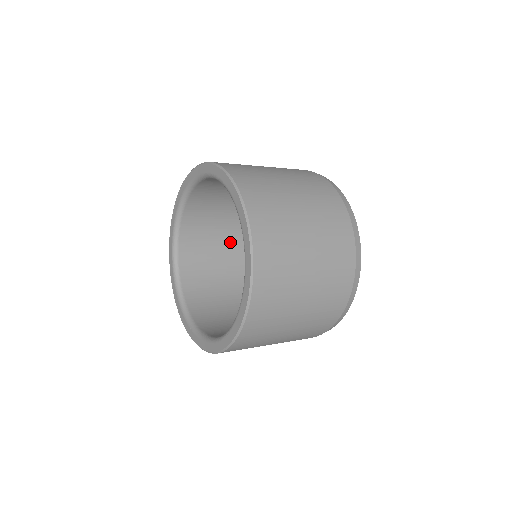
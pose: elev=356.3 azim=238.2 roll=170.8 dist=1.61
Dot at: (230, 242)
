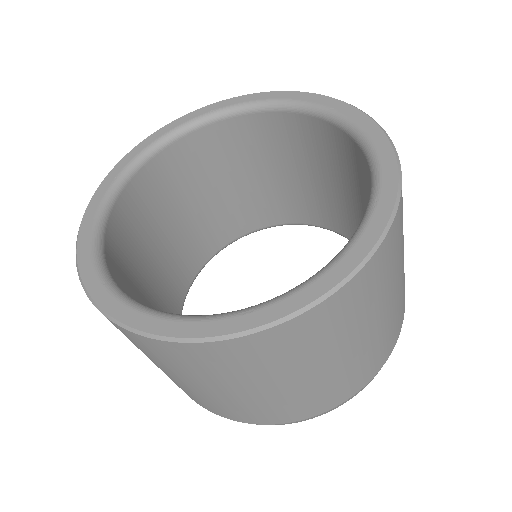
Dot at: (184, 228)
